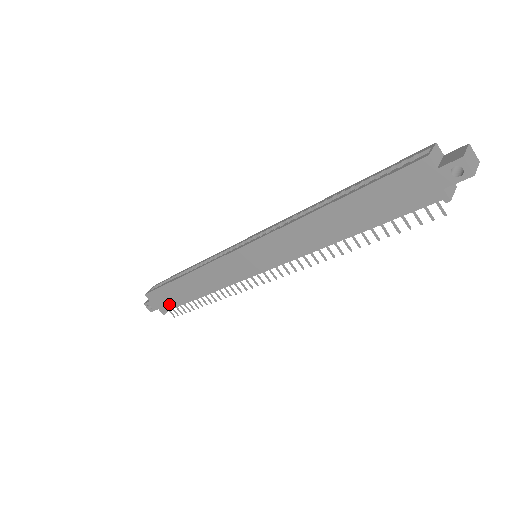
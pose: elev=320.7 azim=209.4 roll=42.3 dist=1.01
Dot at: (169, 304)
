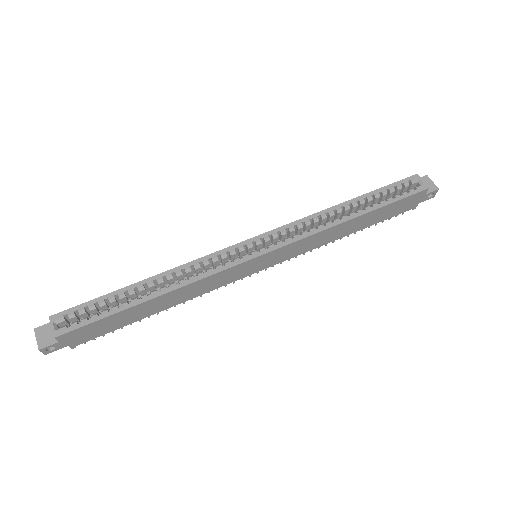
Dot at: (98, 333)
